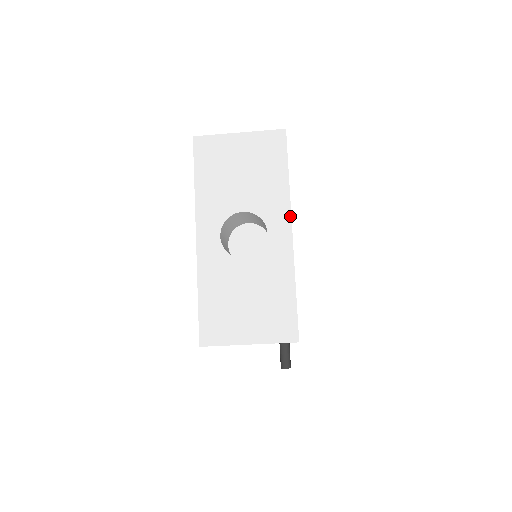
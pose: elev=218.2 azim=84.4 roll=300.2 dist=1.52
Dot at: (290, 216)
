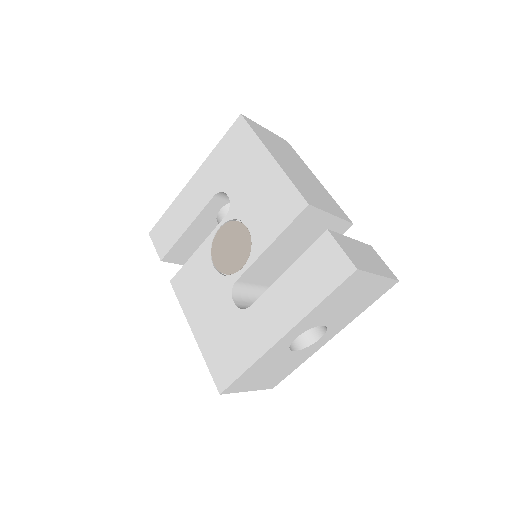
Dot at: occluded
